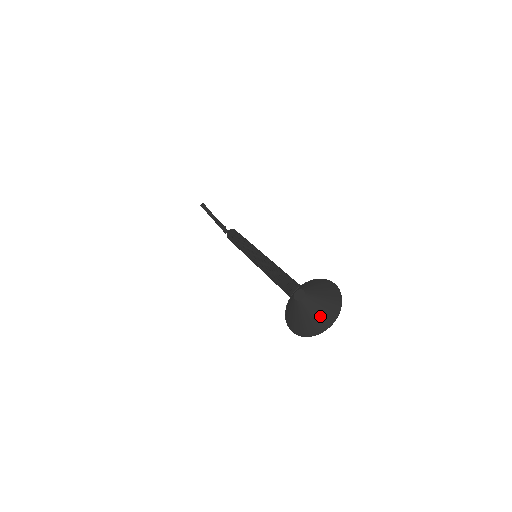
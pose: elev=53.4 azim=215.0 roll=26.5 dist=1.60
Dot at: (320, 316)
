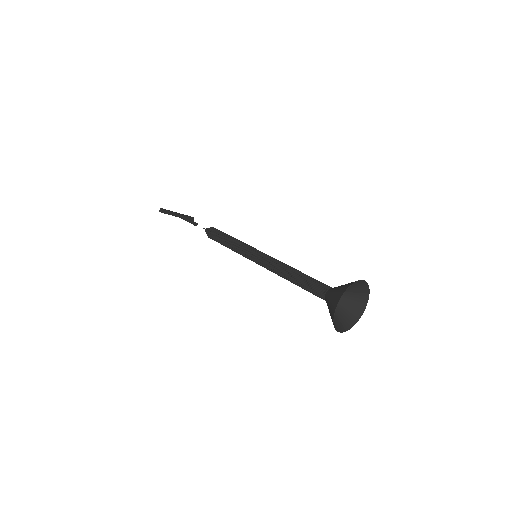
Dot at: (353, 303)
